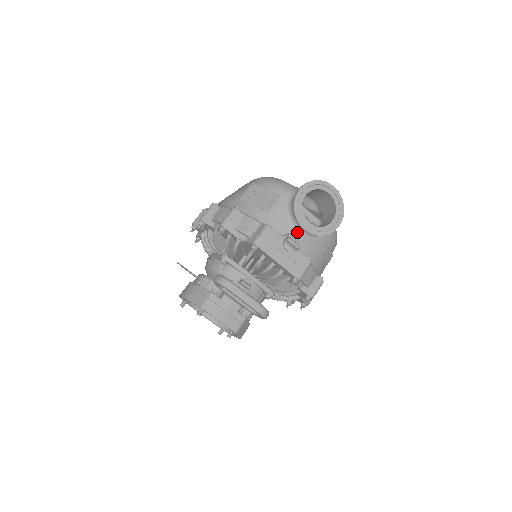
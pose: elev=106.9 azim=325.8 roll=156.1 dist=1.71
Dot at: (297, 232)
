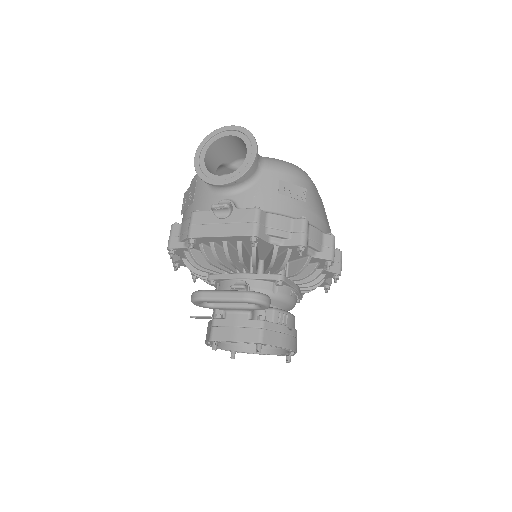
Dot at: (228, 195)
